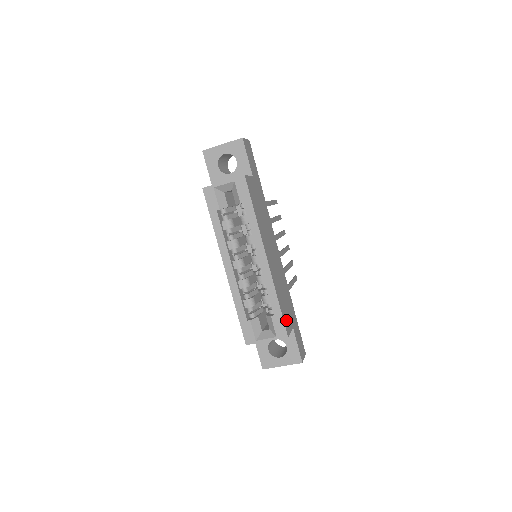
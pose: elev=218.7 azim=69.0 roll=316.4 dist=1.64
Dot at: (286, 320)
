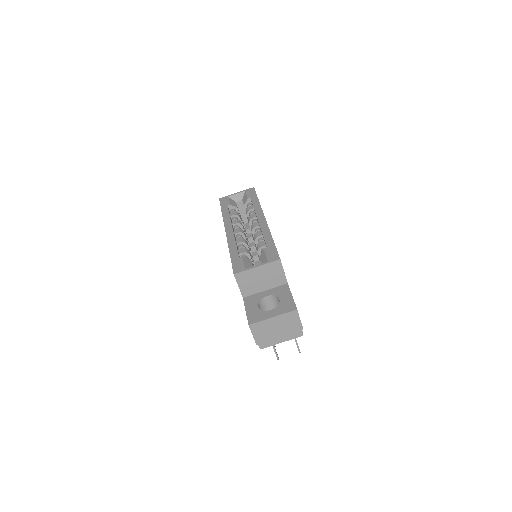
Dot at: occluded
